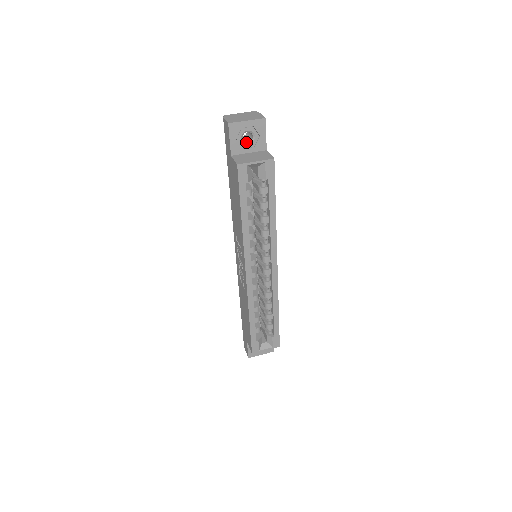
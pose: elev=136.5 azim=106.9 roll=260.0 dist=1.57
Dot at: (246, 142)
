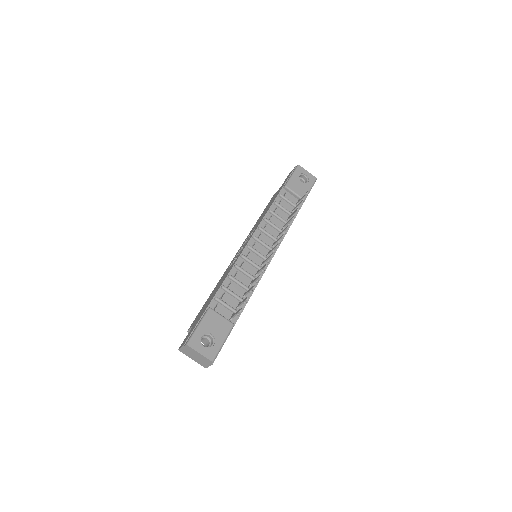
Dot at: occluded
